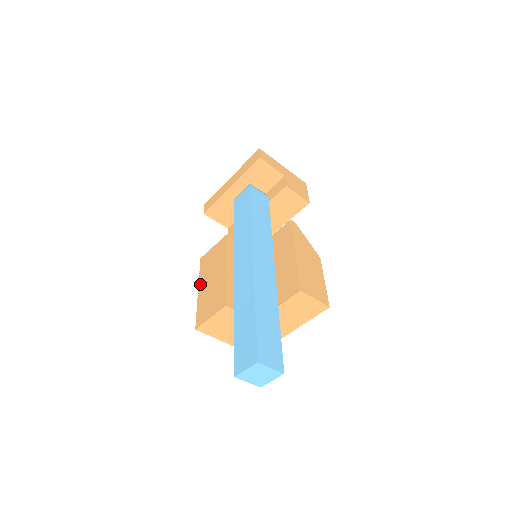
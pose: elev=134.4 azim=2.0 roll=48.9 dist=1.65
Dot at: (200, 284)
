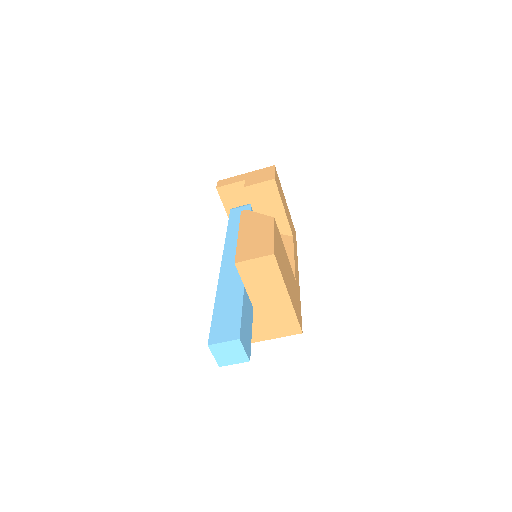
Dot at: occluded
